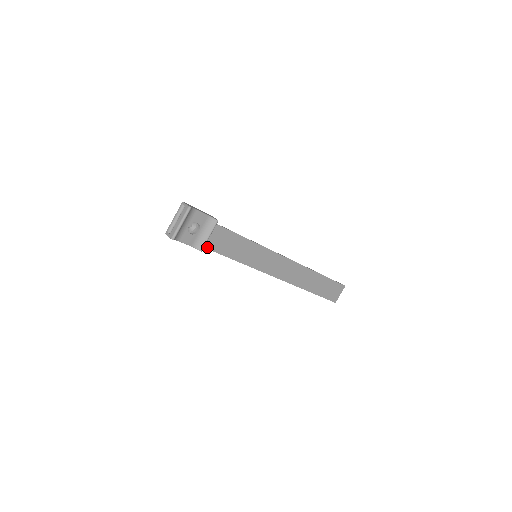
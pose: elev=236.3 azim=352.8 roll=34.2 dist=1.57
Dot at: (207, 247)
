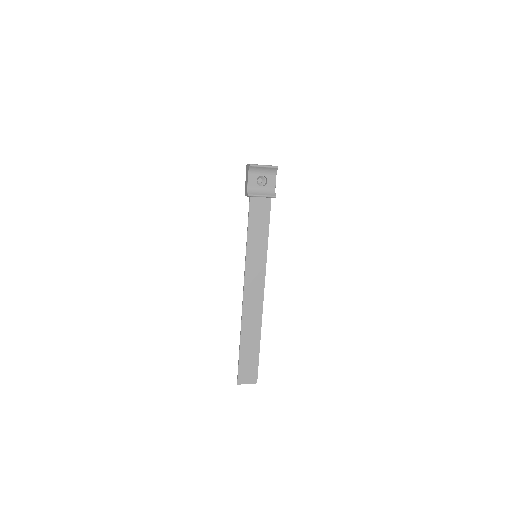
Dot at: (251, 202)
